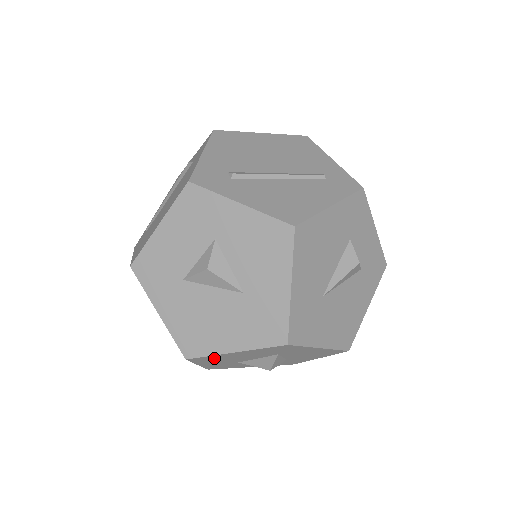
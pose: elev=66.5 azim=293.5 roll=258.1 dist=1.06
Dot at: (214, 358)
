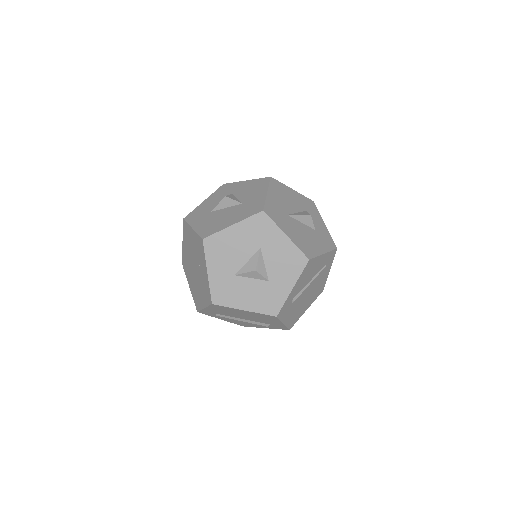
Dot at: (220, 244)
